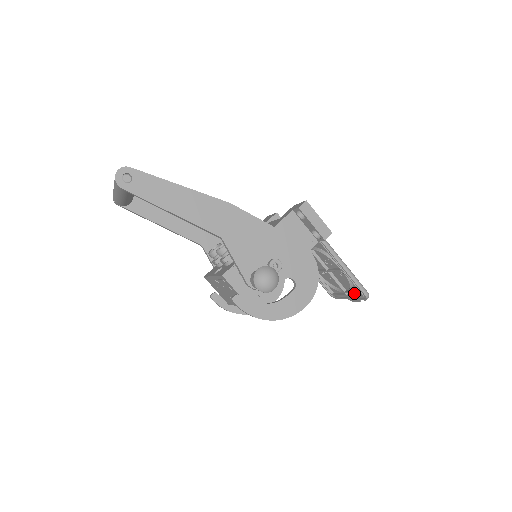
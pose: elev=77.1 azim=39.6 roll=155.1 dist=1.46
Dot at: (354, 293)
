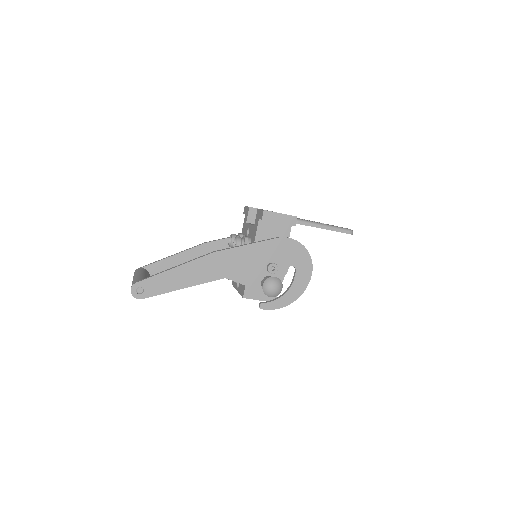
Dot at: occluded
